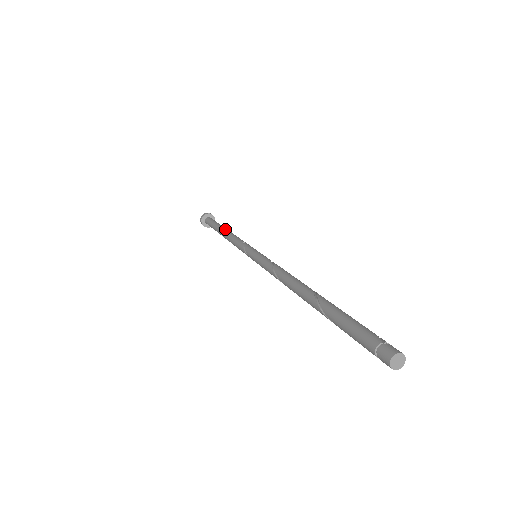
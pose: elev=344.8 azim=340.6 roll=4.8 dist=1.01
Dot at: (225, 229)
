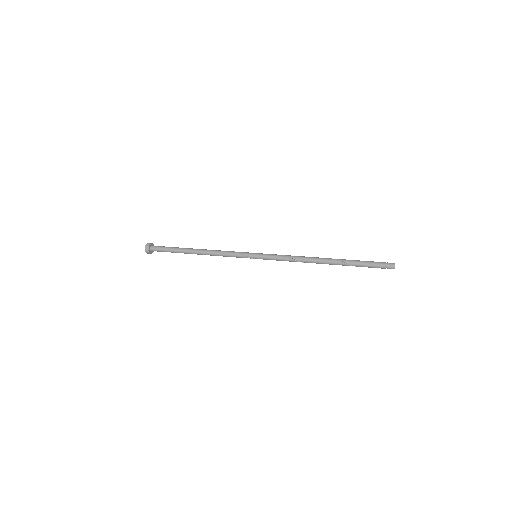
Dot at: (196, 249)
